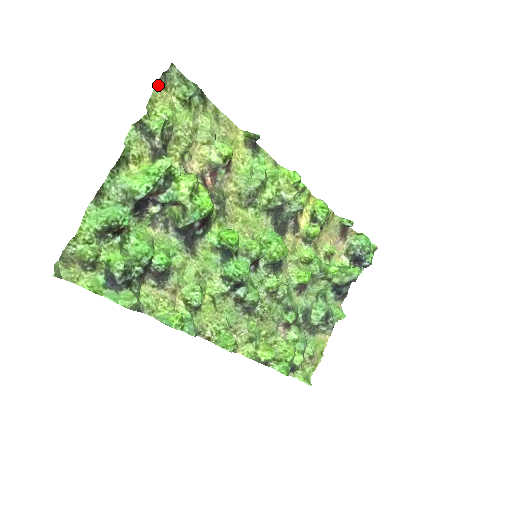
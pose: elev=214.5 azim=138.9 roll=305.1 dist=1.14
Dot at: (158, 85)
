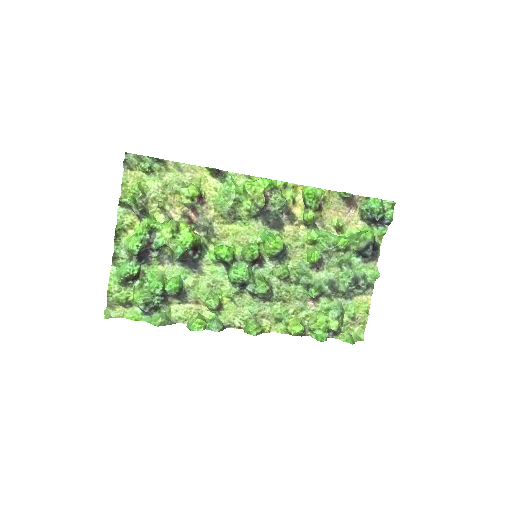
Dot at: (125, 170)
